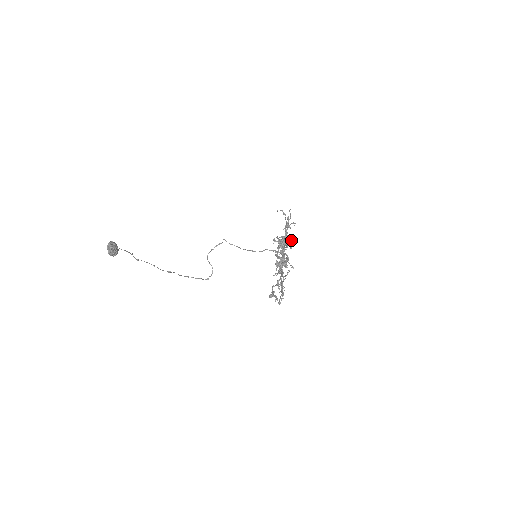
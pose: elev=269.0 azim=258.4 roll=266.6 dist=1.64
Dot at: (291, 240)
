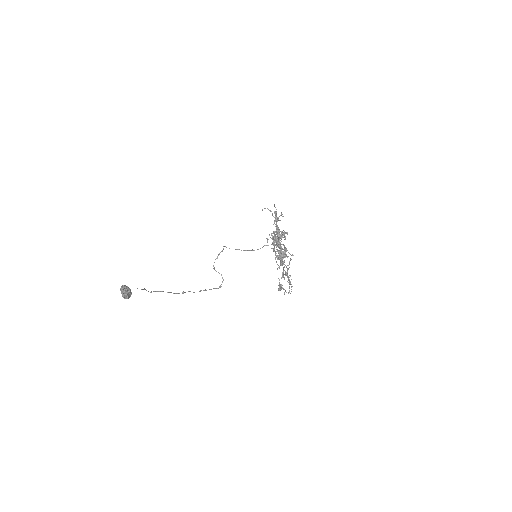
Dot at: (283, 232)
